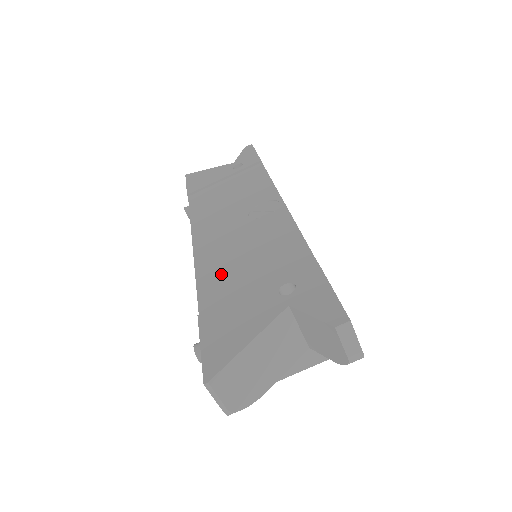
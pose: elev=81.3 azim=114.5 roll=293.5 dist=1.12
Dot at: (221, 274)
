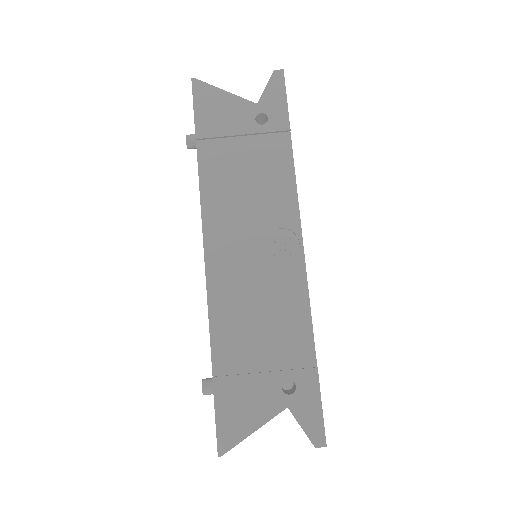
Dot at: (234, 328)
